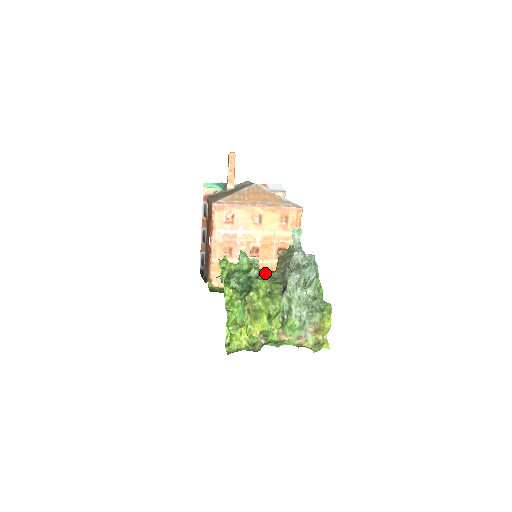
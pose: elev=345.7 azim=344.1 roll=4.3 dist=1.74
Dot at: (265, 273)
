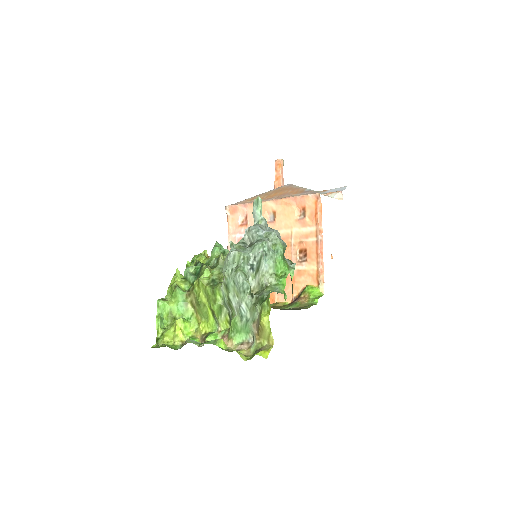
Dot at: (218, 259)
